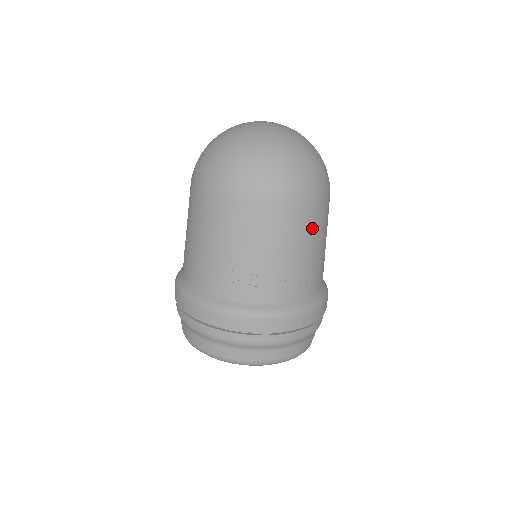
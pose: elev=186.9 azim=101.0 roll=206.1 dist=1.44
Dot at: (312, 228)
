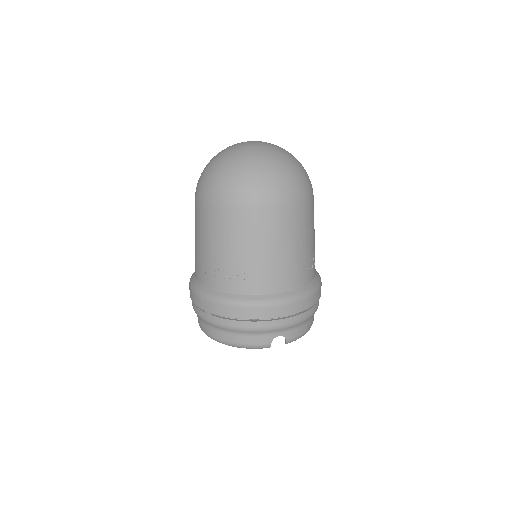
Dot at: (246, 232)
